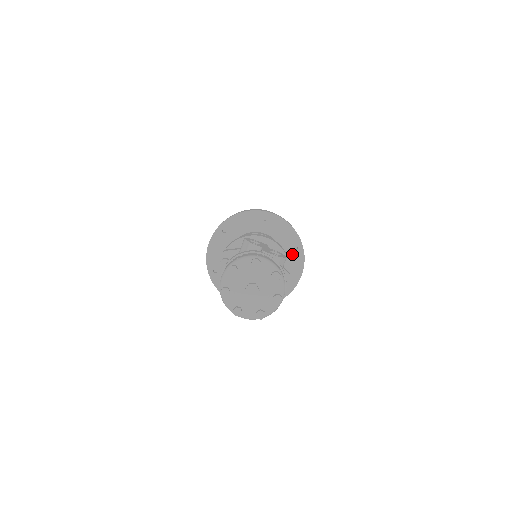
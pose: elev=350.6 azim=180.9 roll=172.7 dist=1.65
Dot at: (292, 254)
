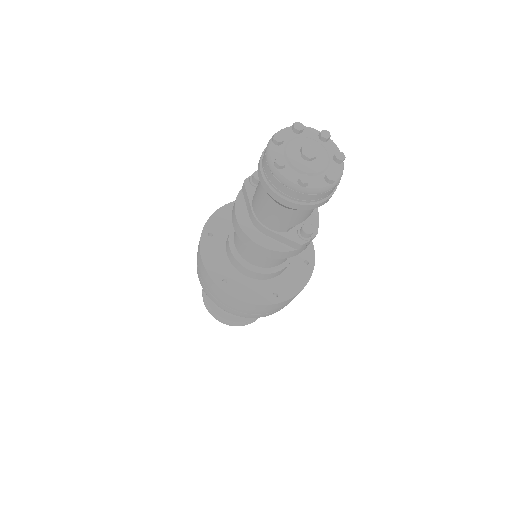
Dot at: (300, 266)
